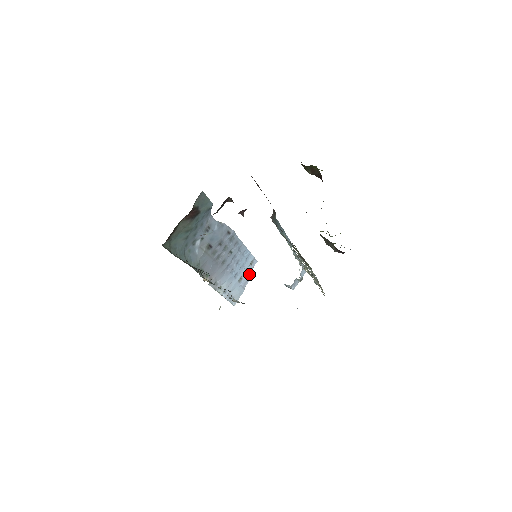
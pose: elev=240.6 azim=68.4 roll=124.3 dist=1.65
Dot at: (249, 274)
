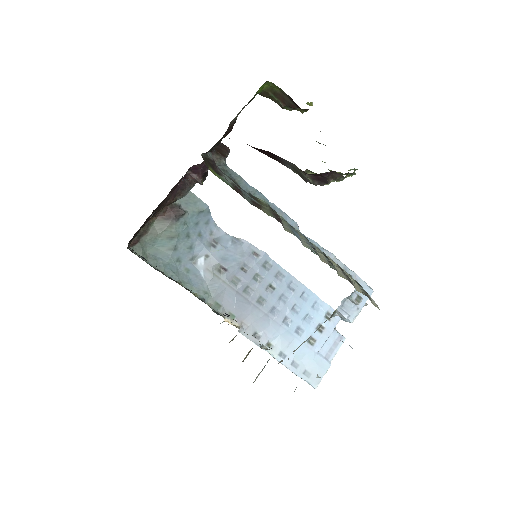
Dot at: (333, 338)
